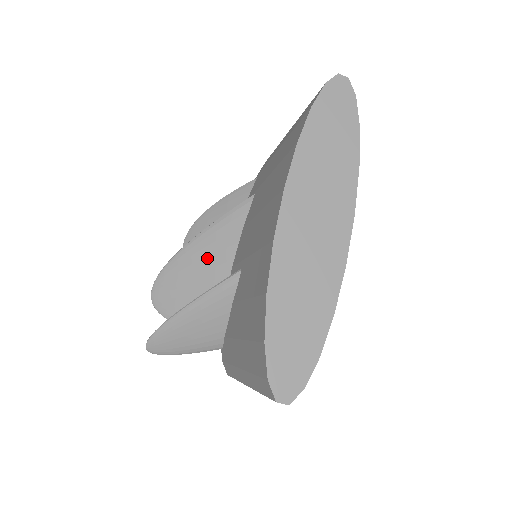
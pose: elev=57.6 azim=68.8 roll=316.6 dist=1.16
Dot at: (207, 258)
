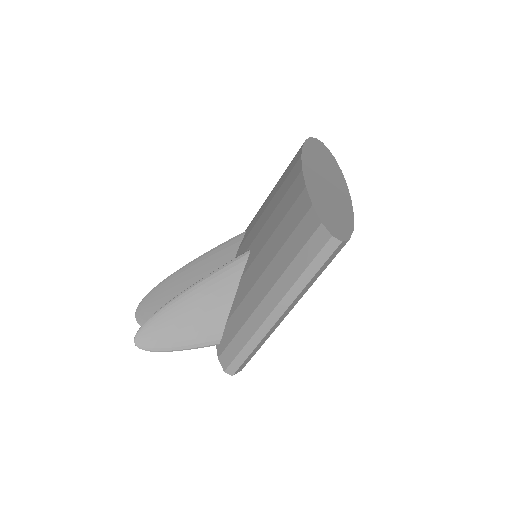
Dot at: (203, 274)
